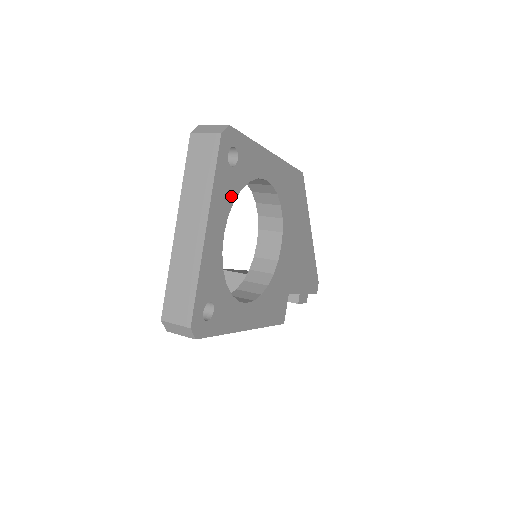
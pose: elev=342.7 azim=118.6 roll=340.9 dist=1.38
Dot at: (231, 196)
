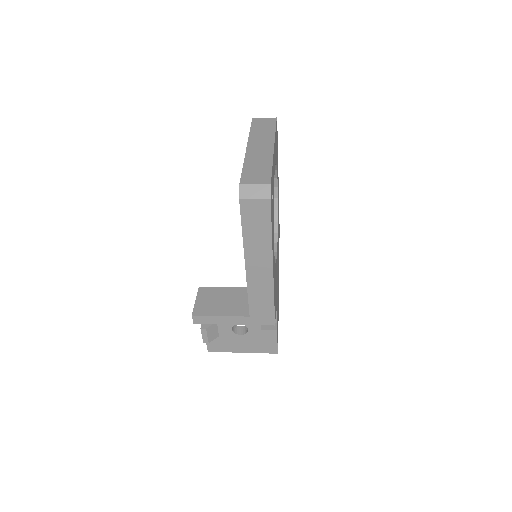
Dot at: occluded
